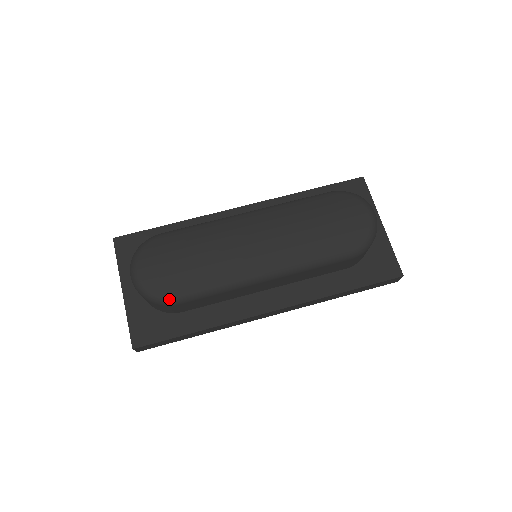
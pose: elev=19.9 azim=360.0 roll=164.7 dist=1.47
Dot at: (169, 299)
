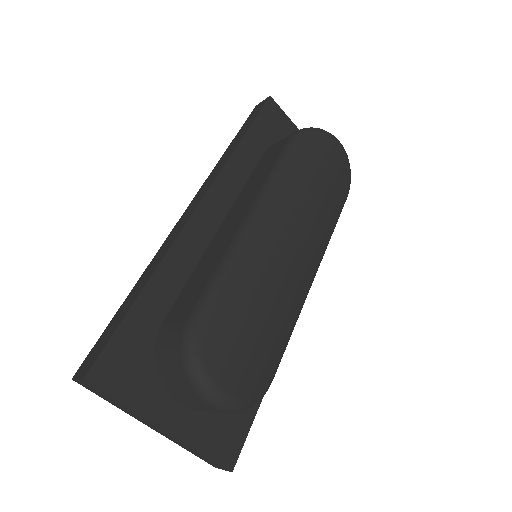
Dot at: (269, 385)
